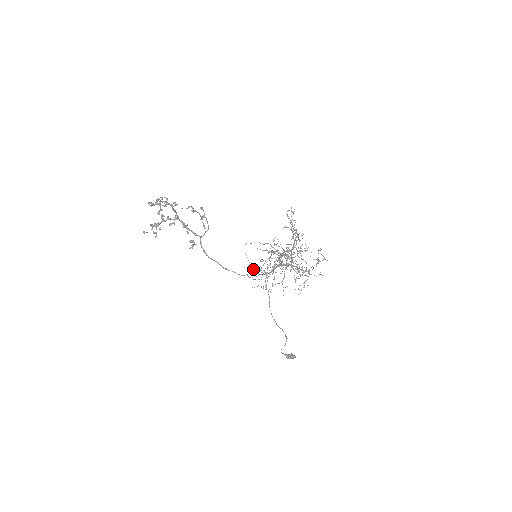
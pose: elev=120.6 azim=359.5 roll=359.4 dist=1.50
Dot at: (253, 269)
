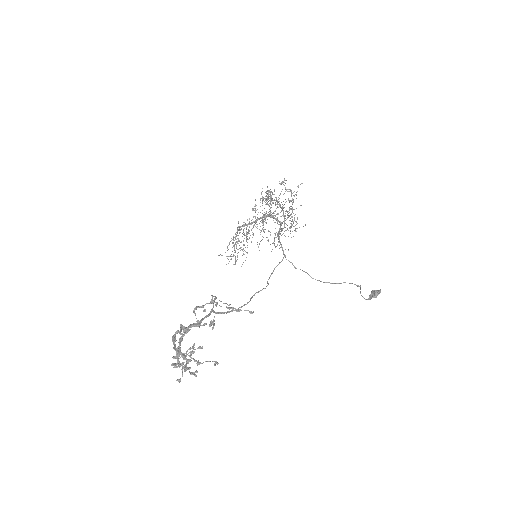
Dot at: (235, 257)
